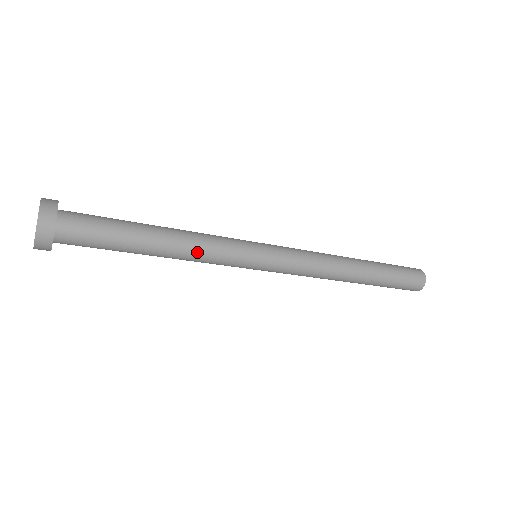
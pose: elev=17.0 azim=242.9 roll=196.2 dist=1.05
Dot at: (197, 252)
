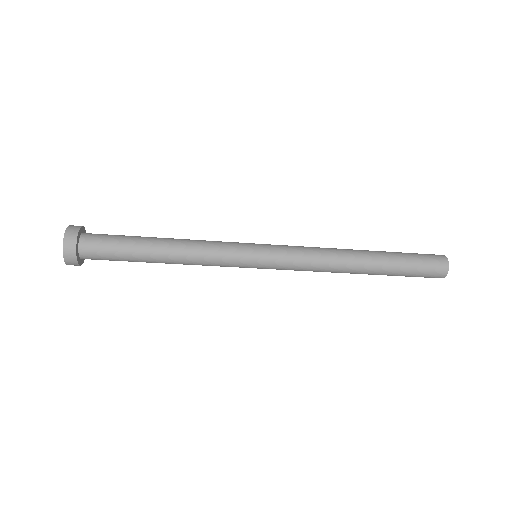
Dot at: (196, 261)
